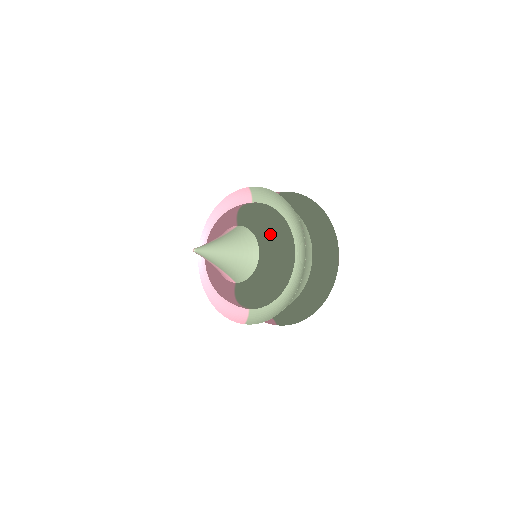
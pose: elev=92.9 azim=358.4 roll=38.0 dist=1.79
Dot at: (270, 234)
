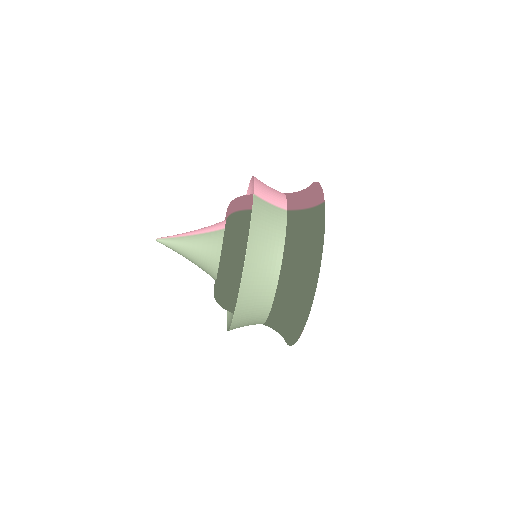
Dot at: (221, 271)
